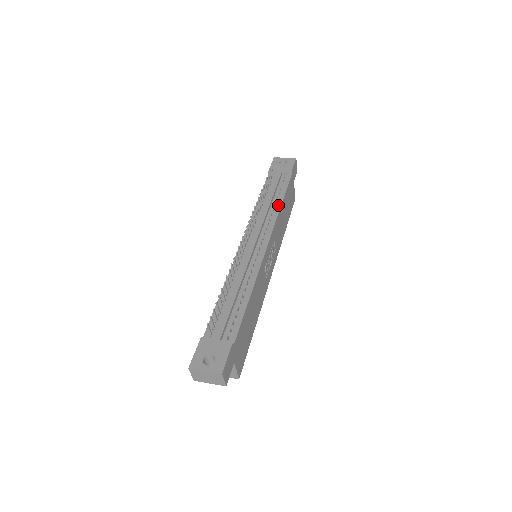
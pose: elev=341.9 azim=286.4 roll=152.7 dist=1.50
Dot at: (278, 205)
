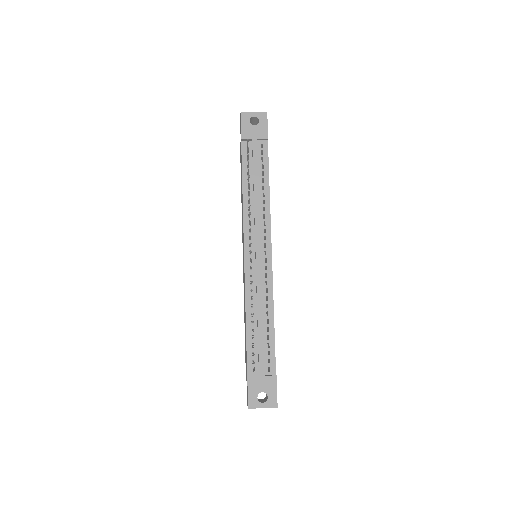
Dot at: (266, 194)
